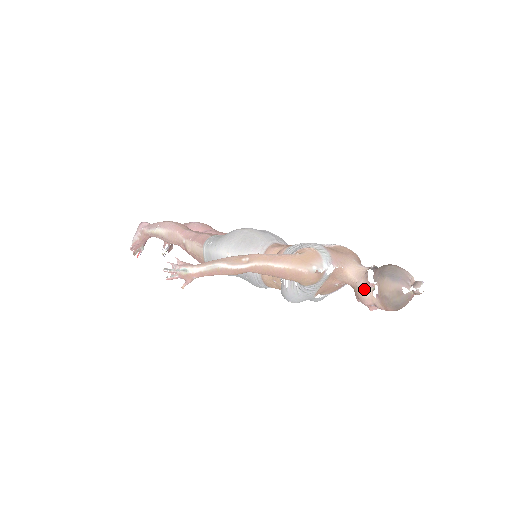
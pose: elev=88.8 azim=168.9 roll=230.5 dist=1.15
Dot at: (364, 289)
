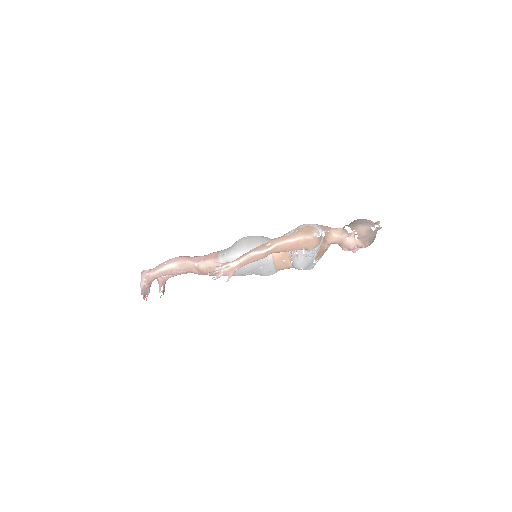
Dot at: (348, 238)
